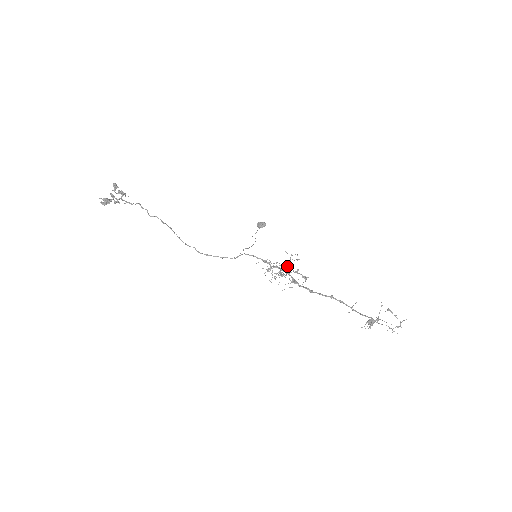
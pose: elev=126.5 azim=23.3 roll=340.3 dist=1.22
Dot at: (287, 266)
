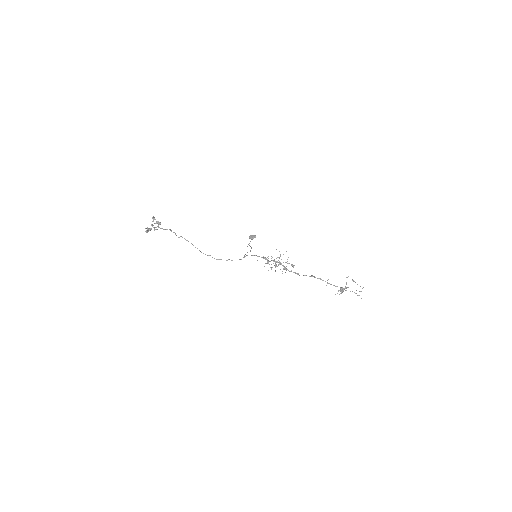
Dot at: occluded
